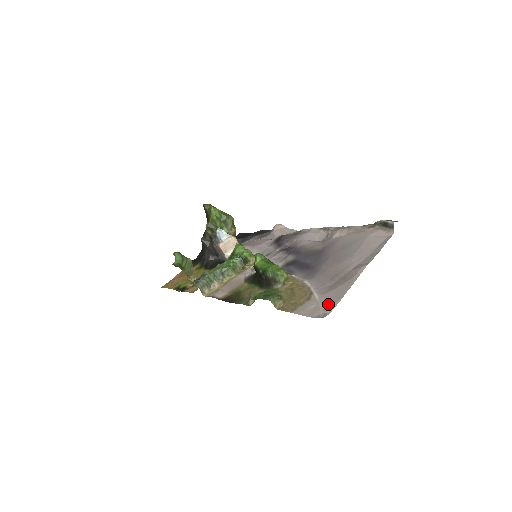
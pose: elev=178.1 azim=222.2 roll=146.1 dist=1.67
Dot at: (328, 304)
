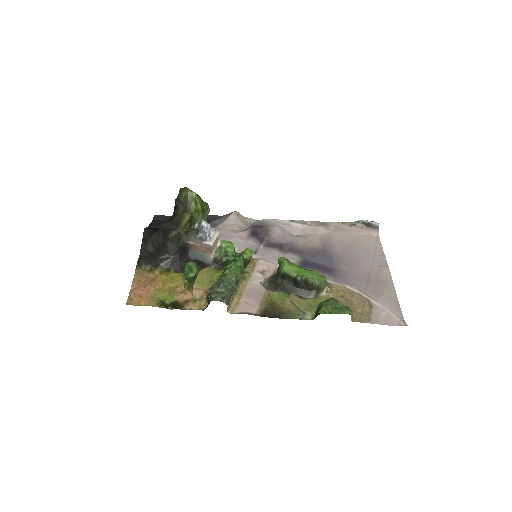
Dot at: (395, 310)
